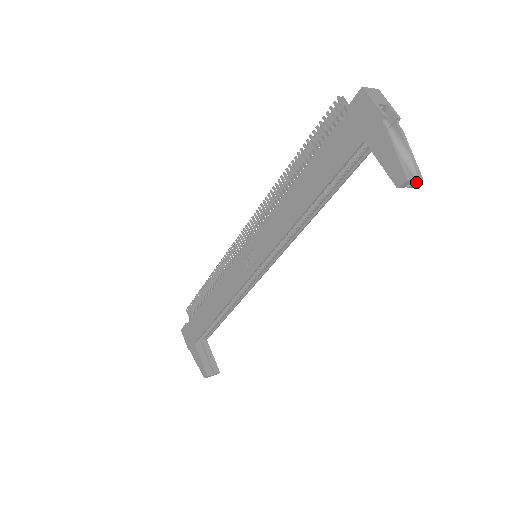
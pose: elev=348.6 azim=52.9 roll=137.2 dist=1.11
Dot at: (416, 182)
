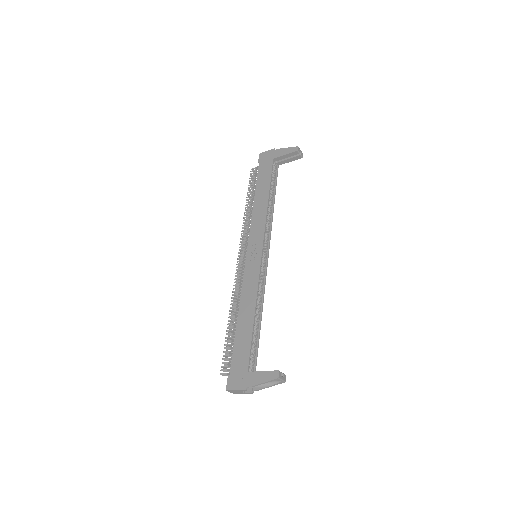
Dot at: (302, 153)
